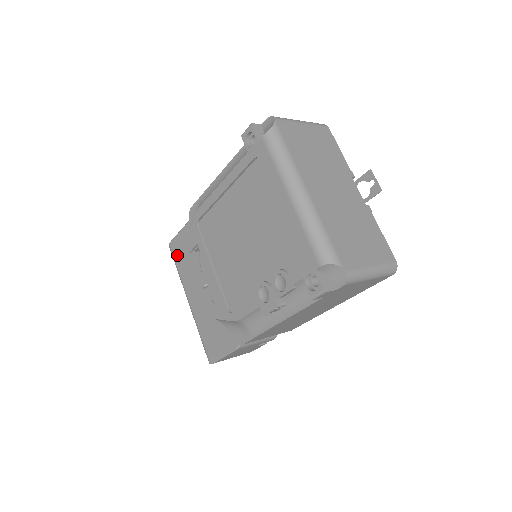
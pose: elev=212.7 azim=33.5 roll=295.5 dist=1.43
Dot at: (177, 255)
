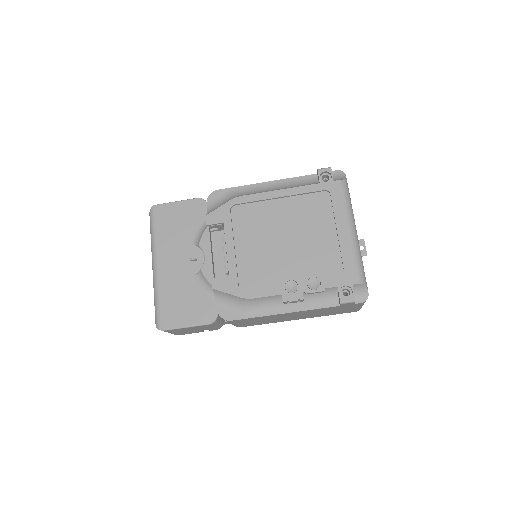
Dot at: (162, 220)
